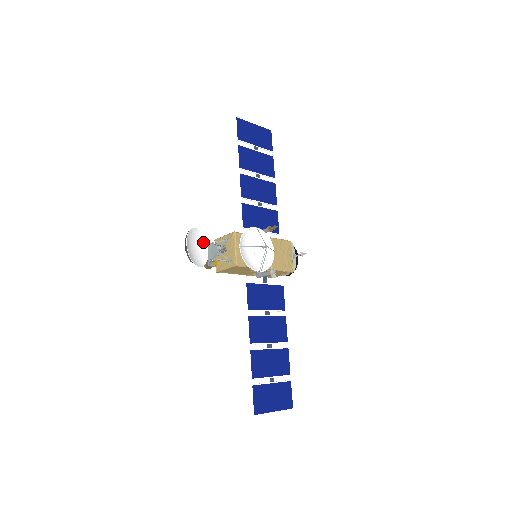
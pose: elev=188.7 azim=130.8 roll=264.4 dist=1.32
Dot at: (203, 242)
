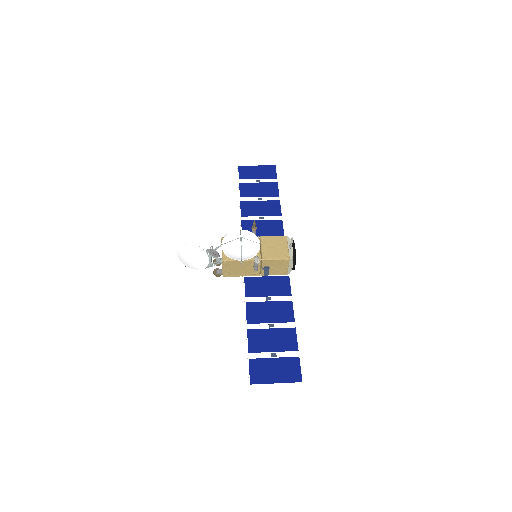
Dot at: (203, 254)
